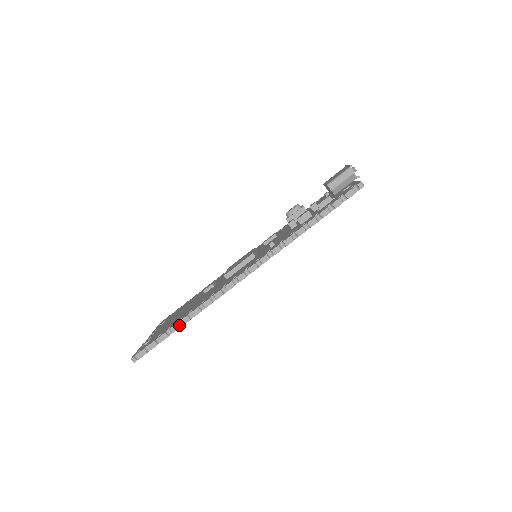
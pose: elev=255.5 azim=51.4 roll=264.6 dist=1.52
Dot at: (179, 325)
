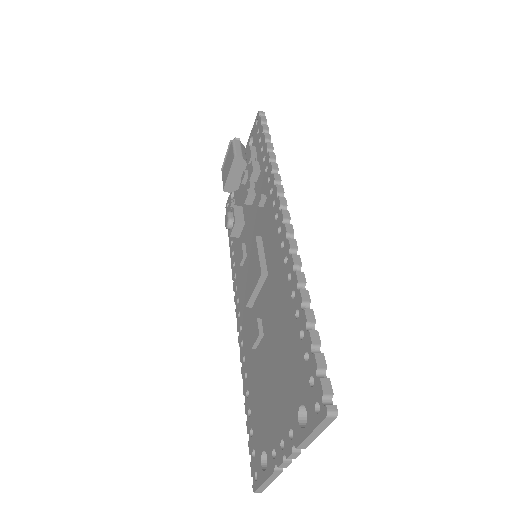
Dot at: (307, 310)
